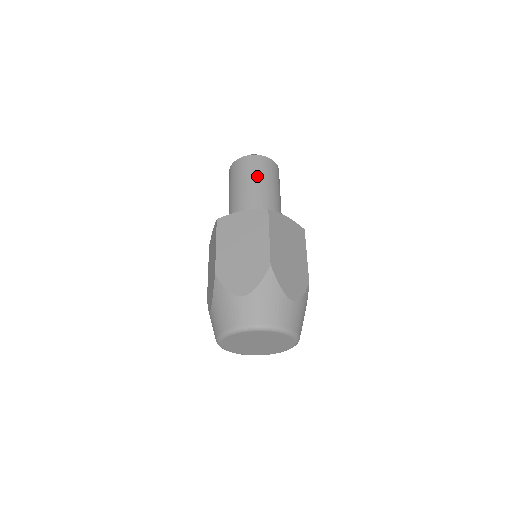
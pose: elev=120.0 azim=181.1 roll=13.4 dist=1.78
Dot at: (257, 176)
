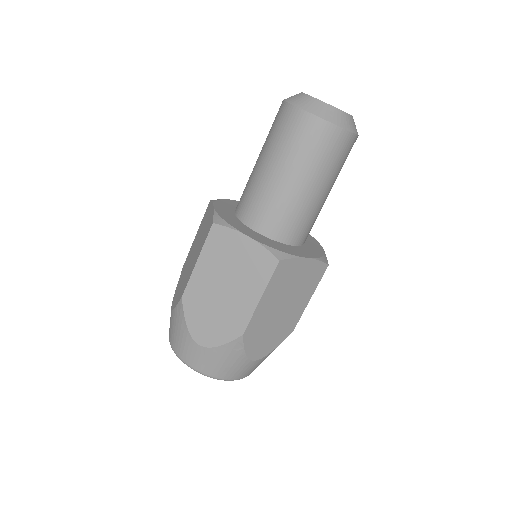
Dot at: (336, 176)
